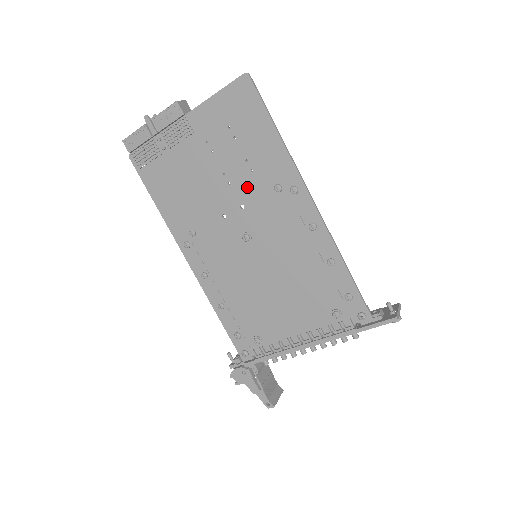
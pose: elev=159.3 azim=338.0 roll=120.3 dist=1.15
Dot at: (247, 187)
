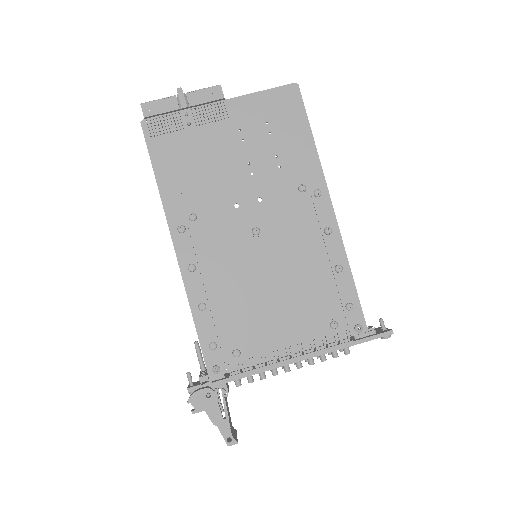
Dot at: (270, 181)
